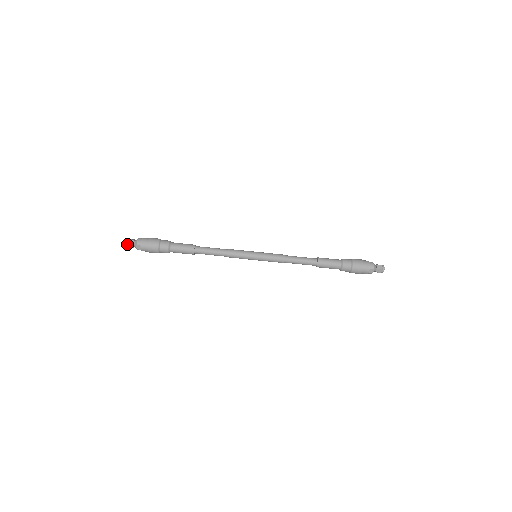
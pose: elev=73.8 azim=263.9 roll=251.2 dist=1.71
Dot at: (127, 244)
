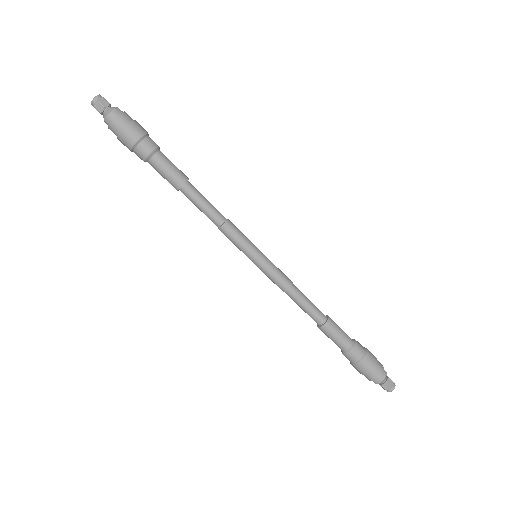
Dot at: (93, 106)
